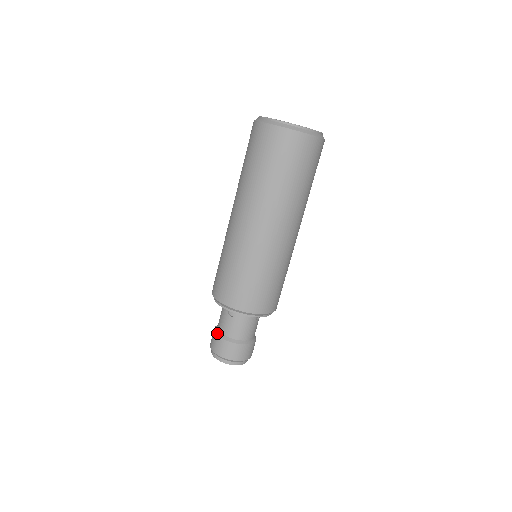
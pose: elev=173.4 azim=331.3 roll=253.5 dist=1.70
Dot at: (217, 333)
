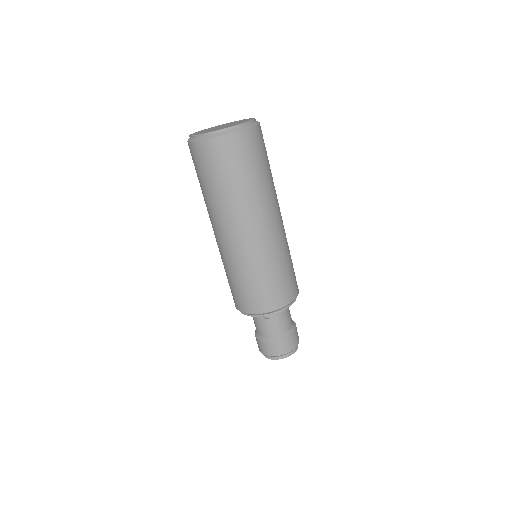
Dot at: (263, 339)
